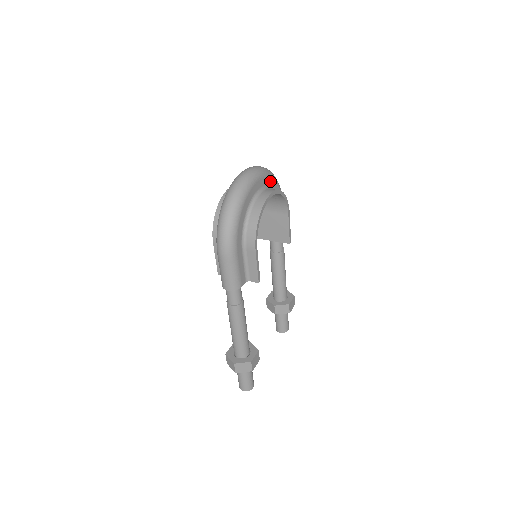
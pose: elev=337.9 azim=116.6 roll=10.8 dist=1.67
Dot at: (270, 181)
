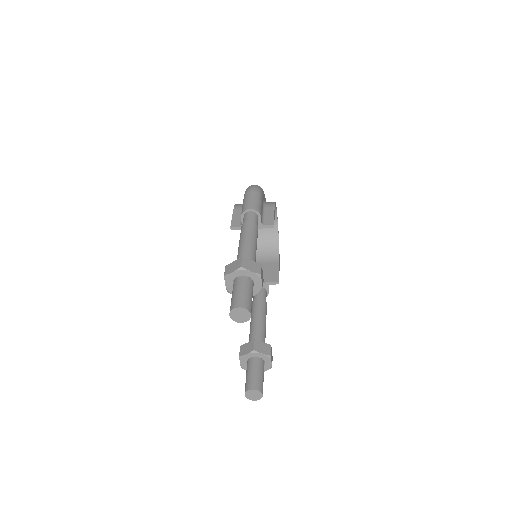
Dot at: occluded
